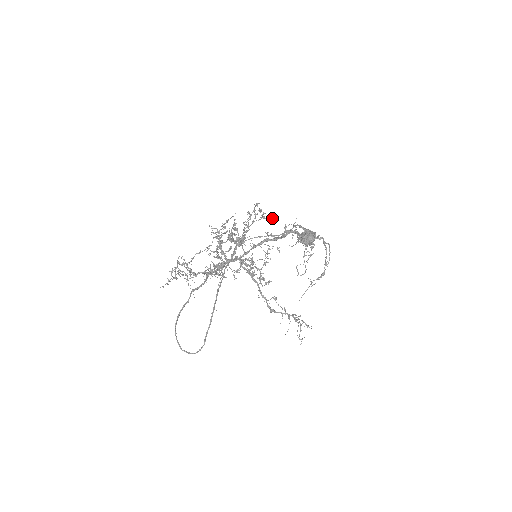
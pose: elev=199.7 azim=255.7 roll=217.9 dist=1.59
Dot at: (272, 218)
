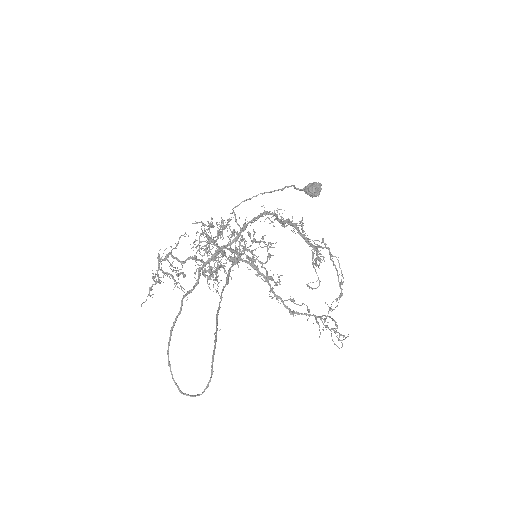
Dot at: occluded
